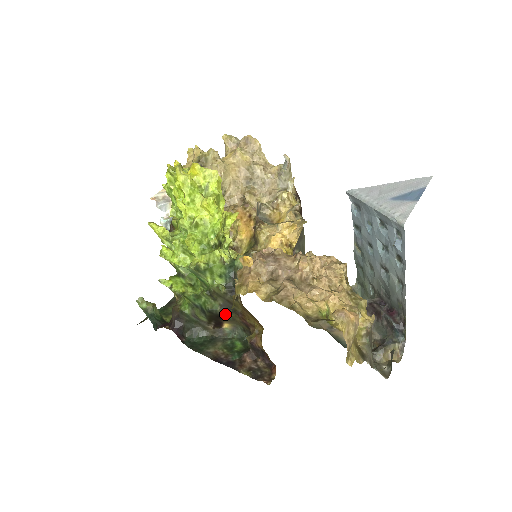
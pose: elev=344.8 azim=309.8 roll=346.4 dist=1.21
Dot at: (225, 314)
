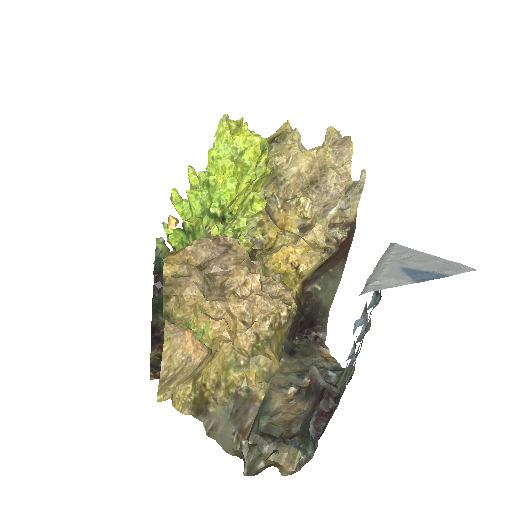
Dot at: occluded
